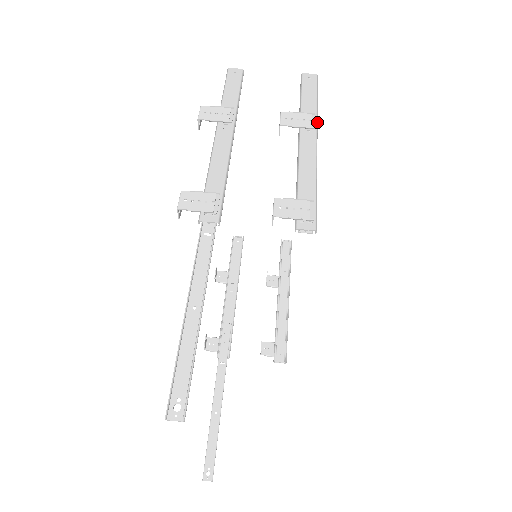
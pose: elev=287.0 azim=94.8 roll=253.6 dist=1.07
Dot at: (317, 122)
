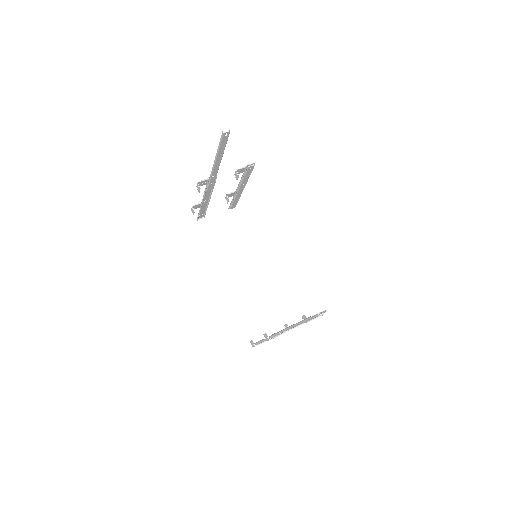
Dot at: (241, 193)
